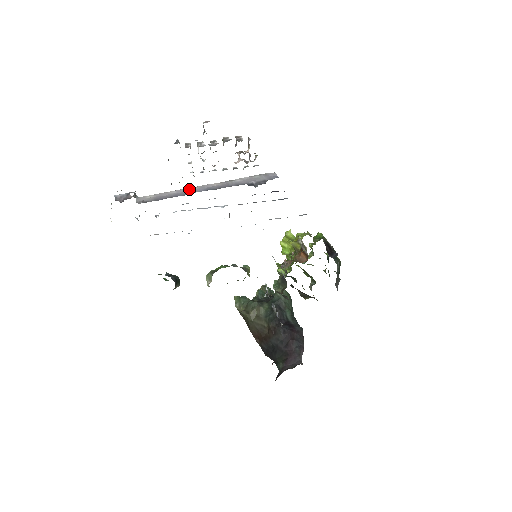
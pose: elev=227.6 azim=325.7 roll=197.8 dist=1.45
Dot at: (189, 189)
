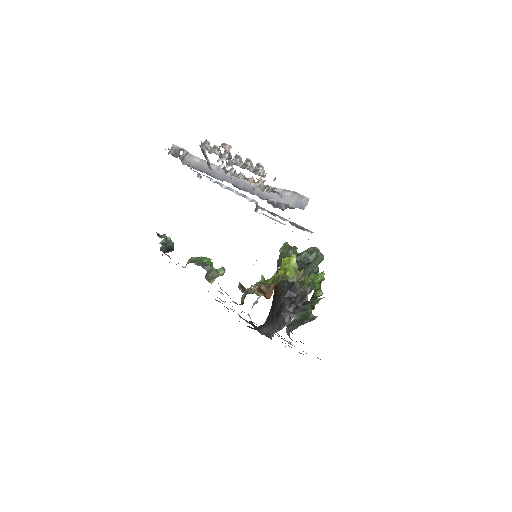
Dot at: occluded
